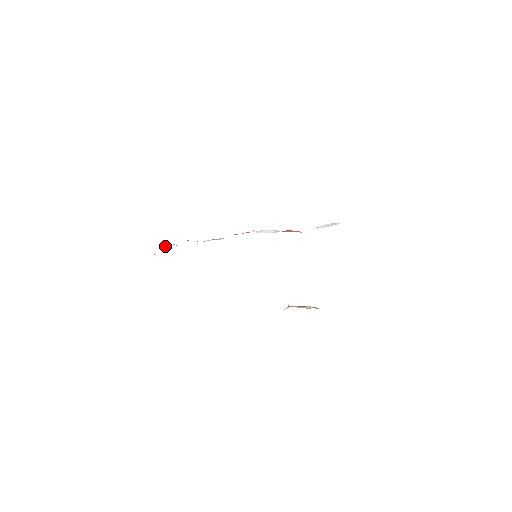
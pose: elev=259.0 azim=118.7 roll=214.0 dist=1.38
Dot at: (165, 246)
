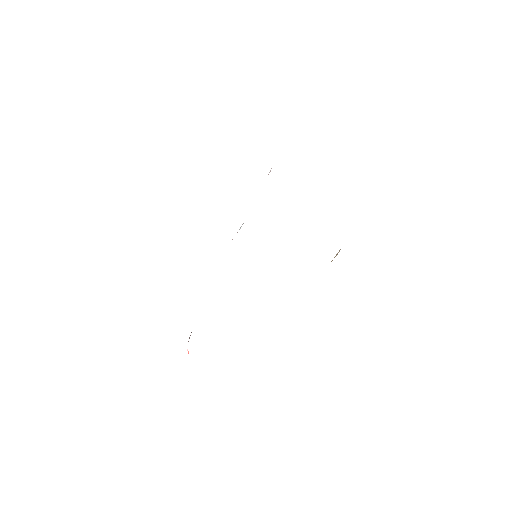
Dot at: (189, 337)
